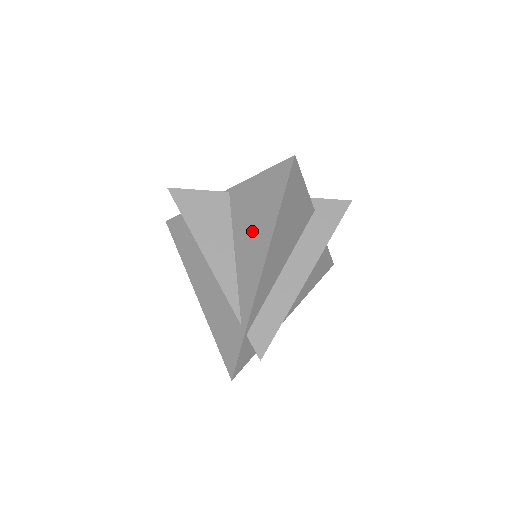
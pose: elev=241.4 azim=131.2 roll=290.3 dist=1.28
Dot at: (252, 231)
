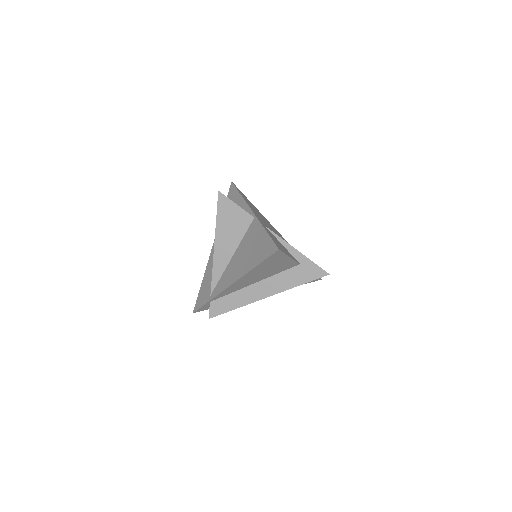
Dot at: (243, 258)
